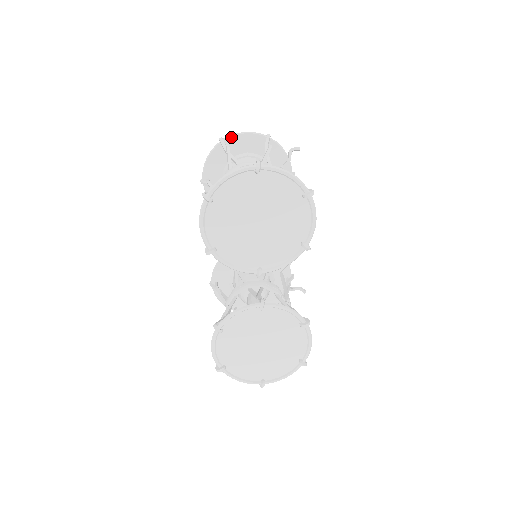
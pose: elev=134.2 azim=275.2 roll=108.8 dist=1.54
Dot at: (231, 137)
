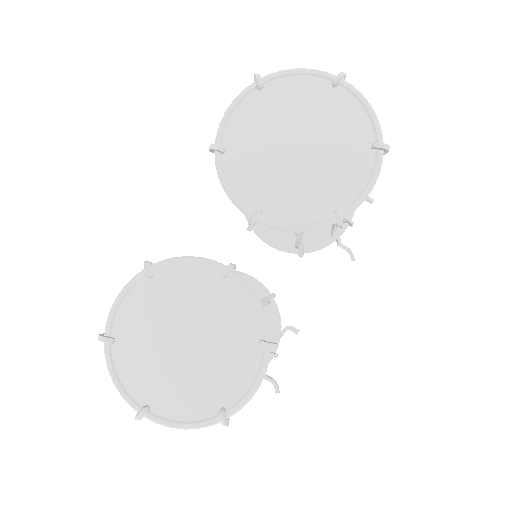
Dot at: occluded
